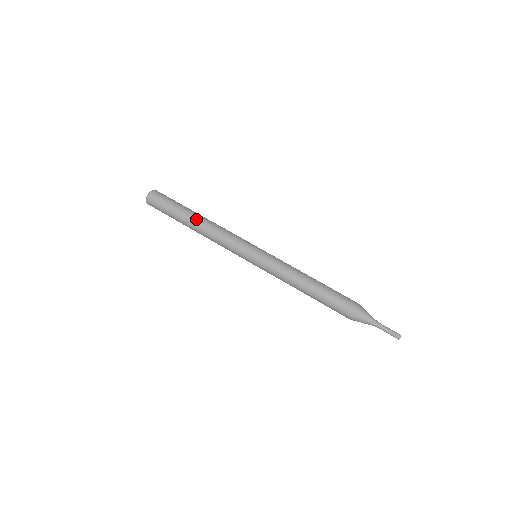
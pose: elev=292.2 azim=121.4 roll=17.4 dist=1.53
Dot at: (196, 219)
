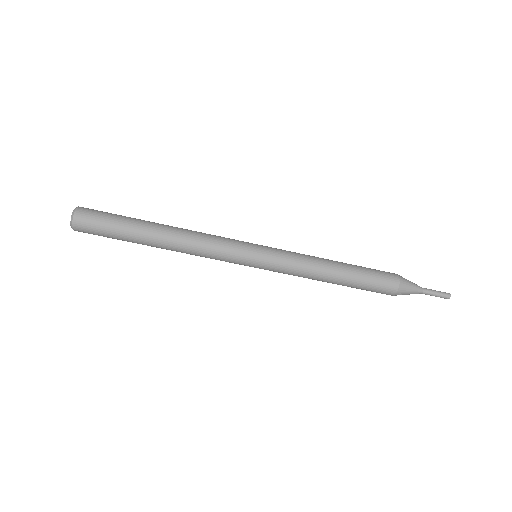
Dot at: (157, 246)
